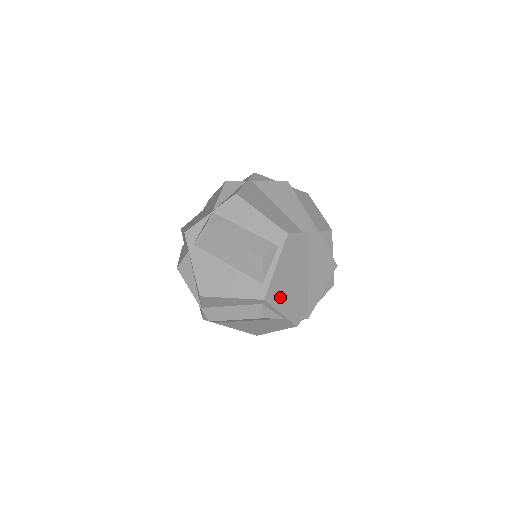
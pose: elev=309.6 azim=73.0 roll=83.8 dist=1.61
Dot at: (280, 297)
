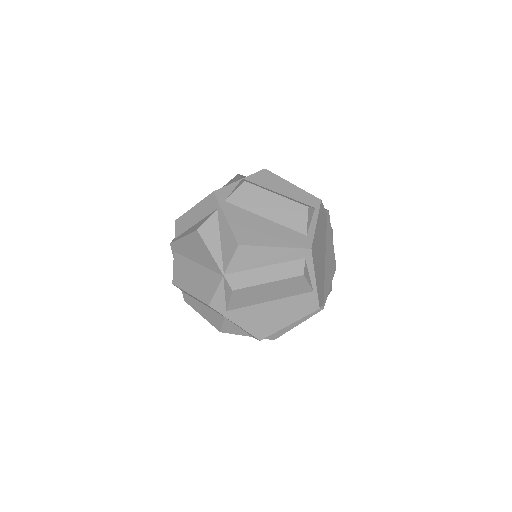
Dot at: (316, 260)
